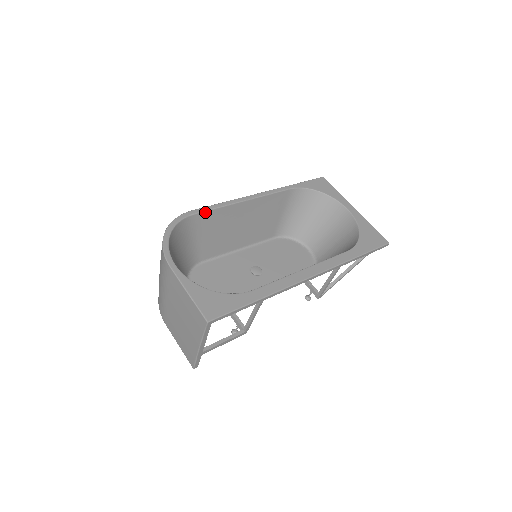
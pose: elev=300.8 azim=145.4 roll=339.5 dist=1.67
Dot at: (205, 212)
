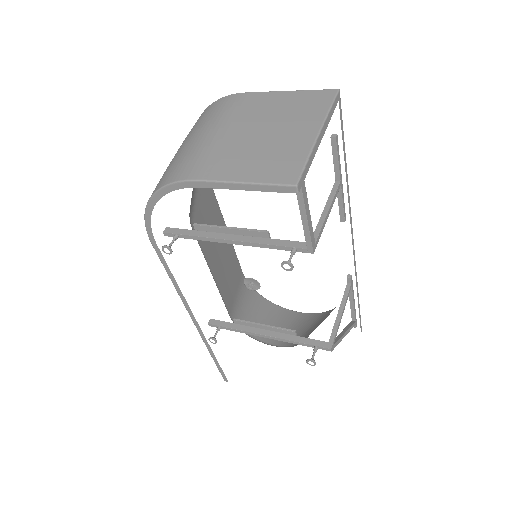
Dot at: occluded
